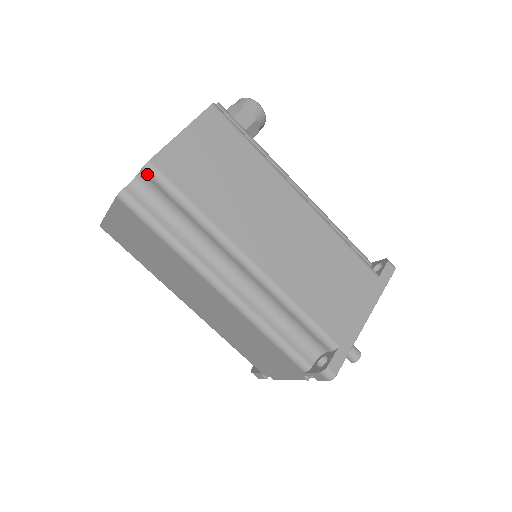
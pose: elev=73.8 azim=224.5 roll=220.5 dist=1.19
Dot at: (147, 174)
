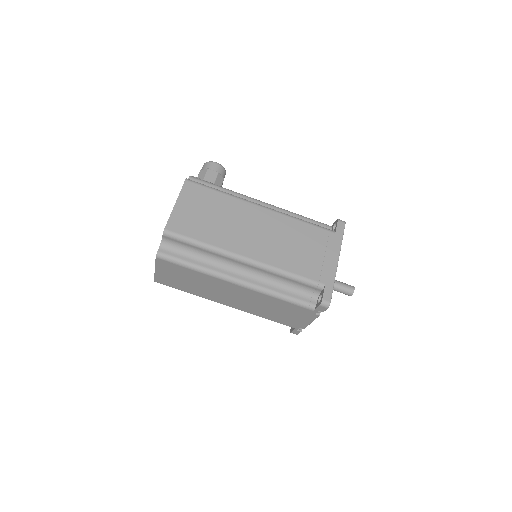
Dot at: (167, 237)
